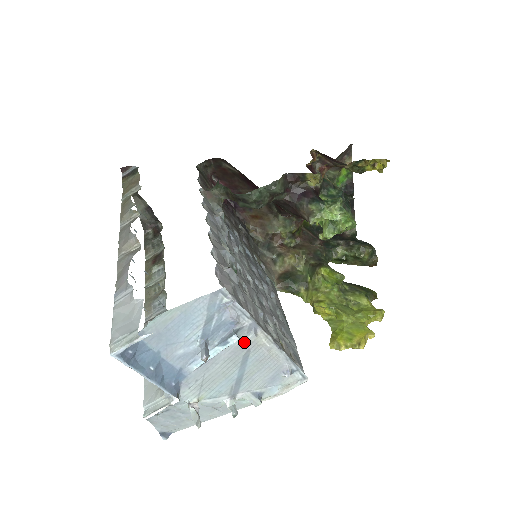
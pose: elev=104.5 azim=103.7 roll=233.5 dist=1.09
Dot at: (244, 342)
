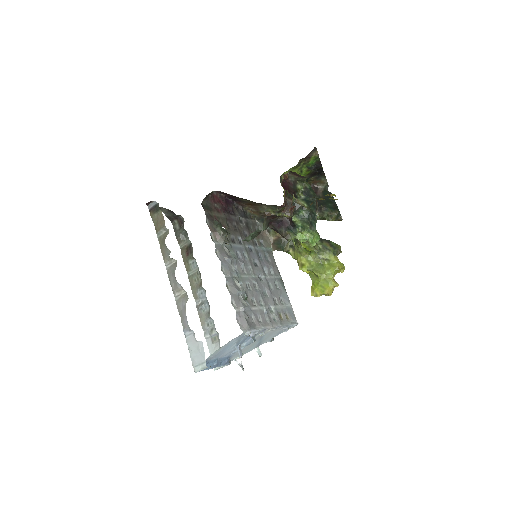
Dot at: (259, 335)
